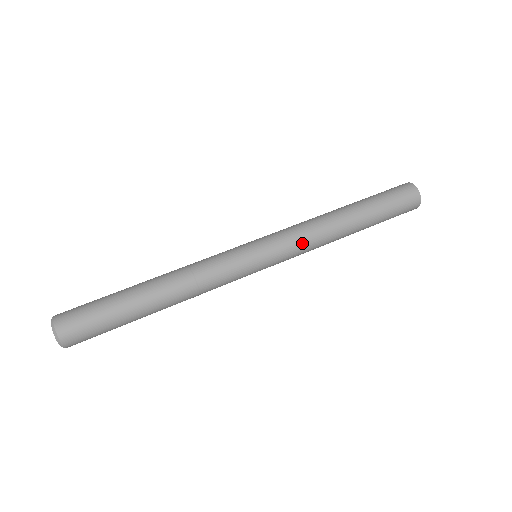
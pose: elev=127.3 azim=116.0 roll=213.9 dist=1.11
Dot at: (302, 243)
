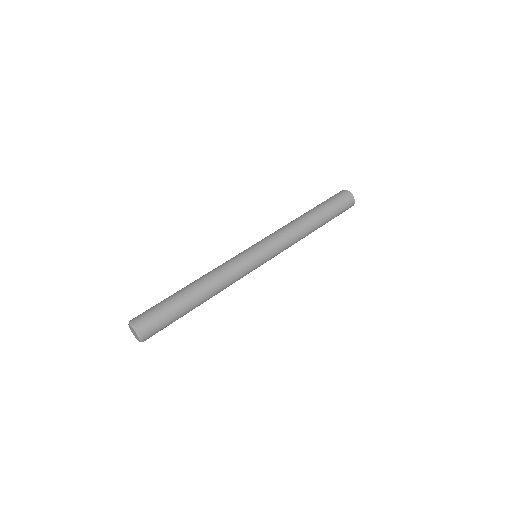
Dot at: (281, 235)
